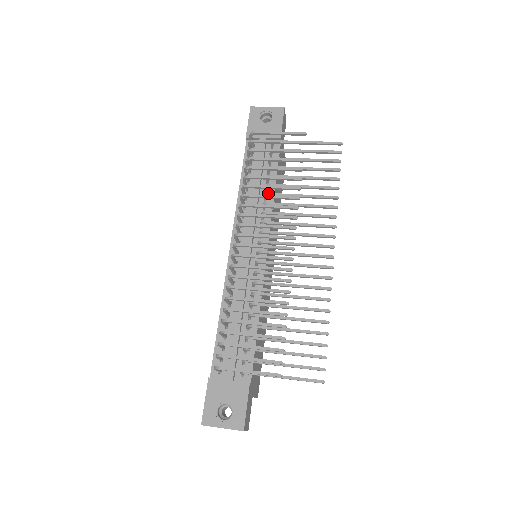
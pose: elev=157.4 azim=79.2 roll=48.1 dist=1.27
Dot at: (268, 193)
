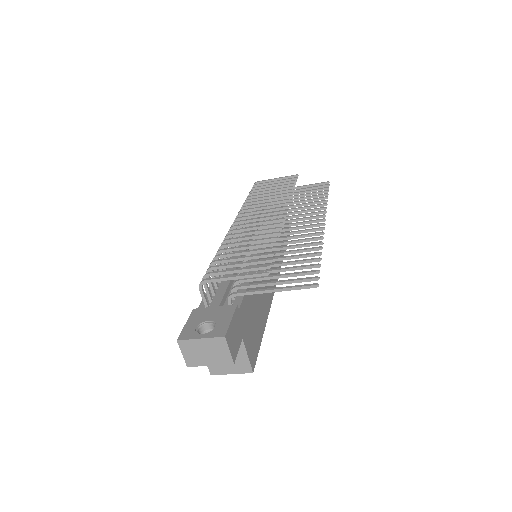
Dot at: occluded
